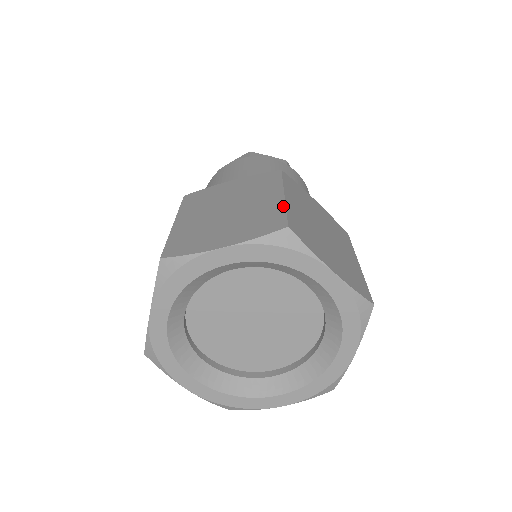
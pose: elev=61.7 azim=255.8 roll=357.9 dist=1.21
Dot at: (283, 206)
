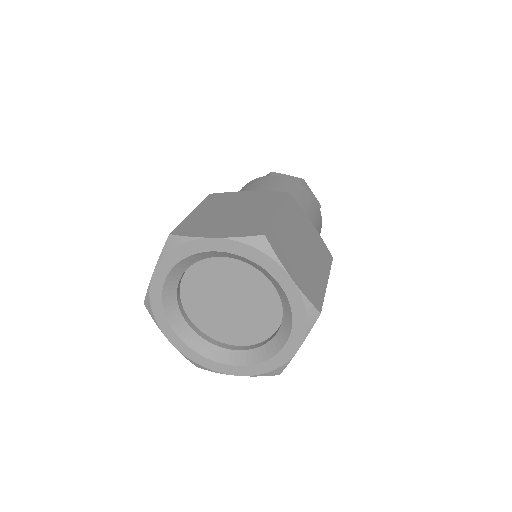
Dot at: (182, 222)
